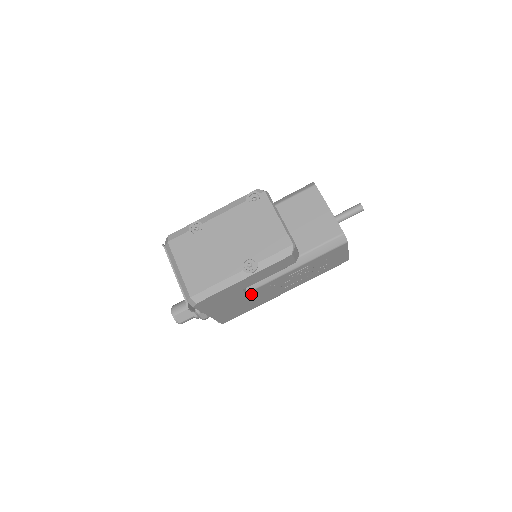
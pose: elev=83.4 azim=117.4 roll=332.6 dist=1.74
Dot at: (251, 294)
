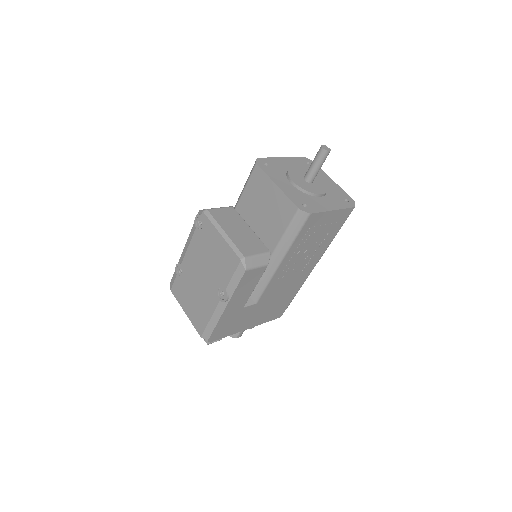
Dot at: (265, 299)
